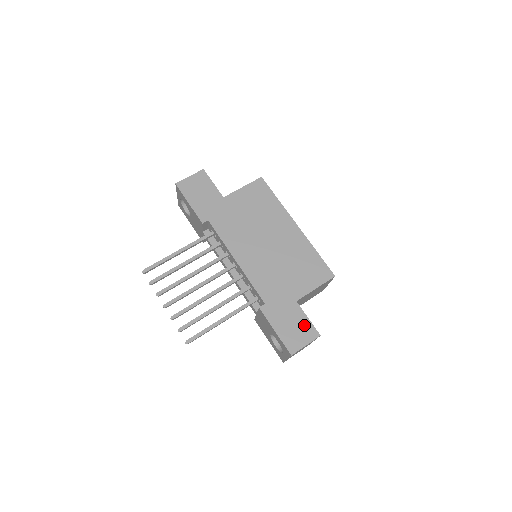
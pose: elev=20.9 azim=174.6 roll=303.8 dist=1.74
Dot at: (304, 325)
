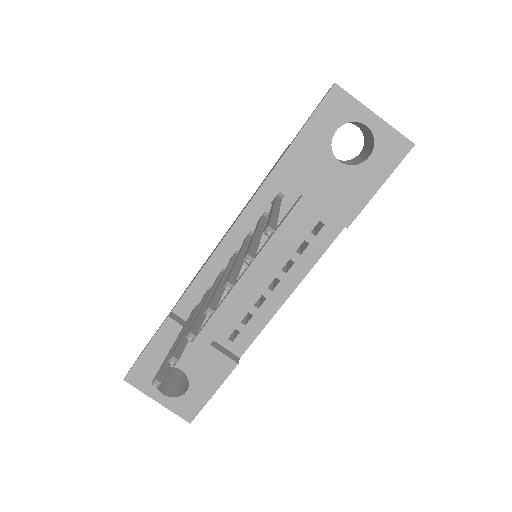
Dot at: occluded
